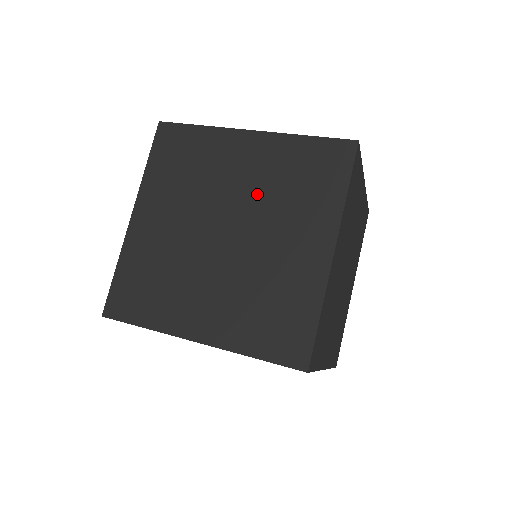
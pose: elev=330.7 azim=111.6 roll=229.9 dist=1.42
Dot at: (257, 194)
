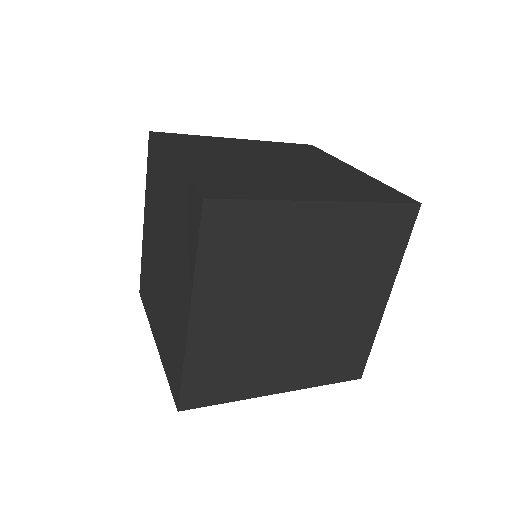
Dot at: (276, 154)
